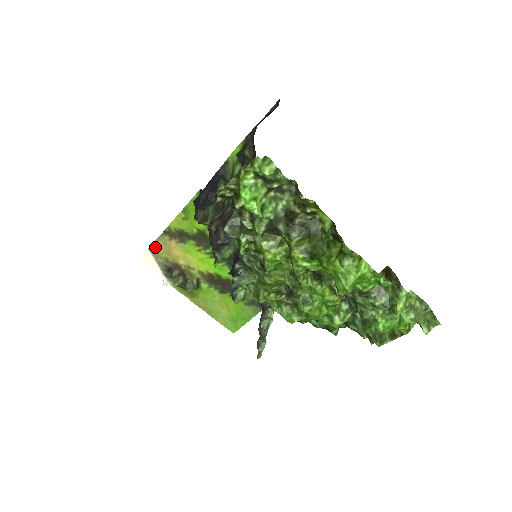
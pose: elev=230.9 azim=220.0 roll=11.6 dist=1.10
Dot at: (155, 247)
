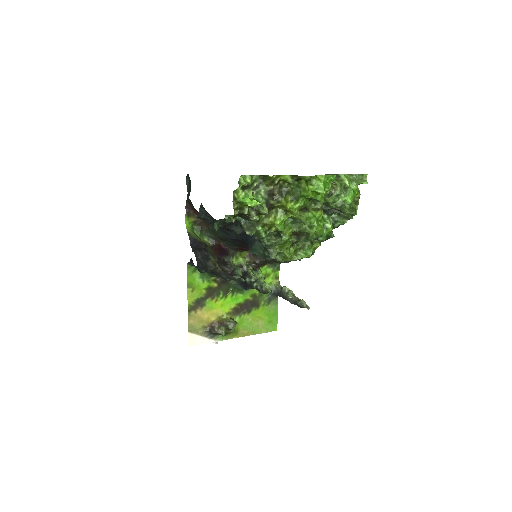
Dot at: (191, 327)
